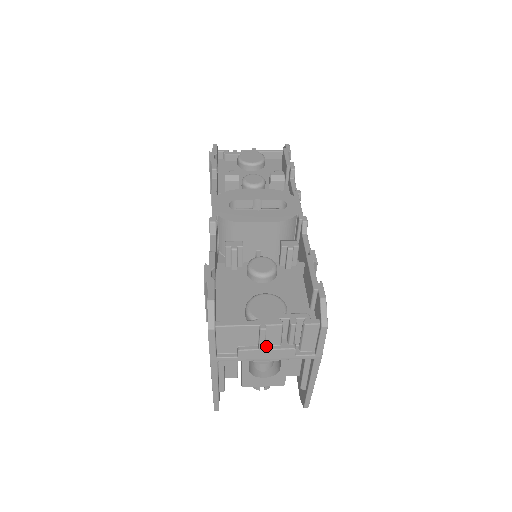
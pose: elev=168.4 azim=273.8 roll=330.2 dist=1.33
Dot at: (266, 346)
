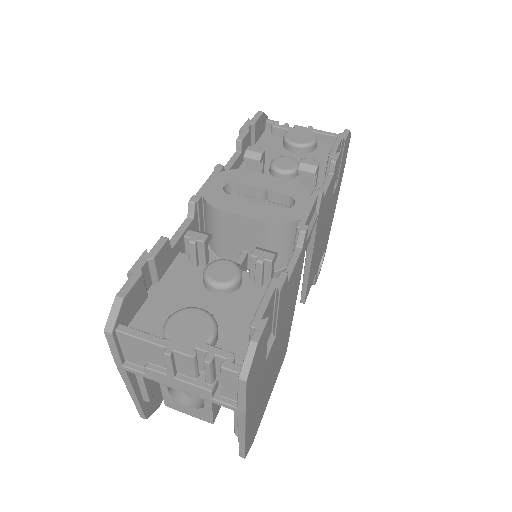
Dot at: (178, 374)
